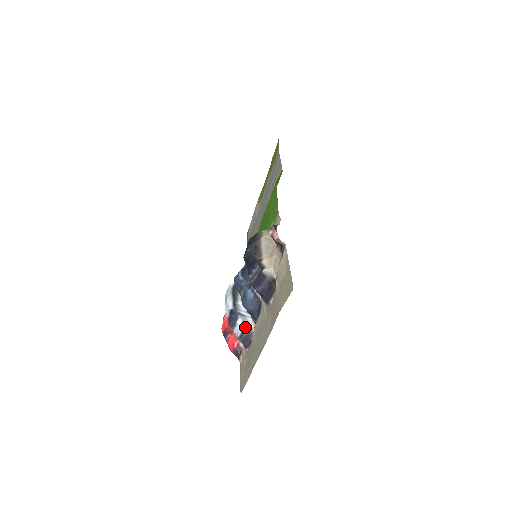
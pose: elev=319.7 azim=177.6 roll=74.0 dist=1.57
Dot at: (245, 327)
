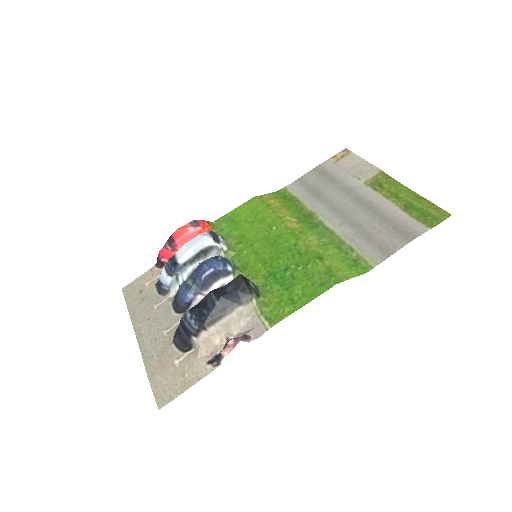
Dot at: (167, 286)
